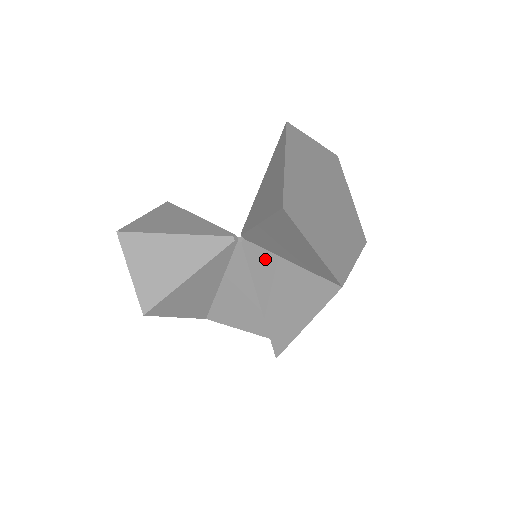
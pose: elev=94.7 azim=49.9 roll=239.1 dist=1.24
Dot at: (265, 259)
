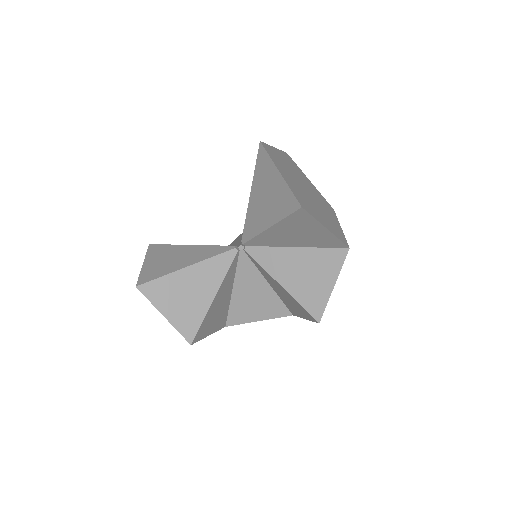
Dot at: (273, 254)
